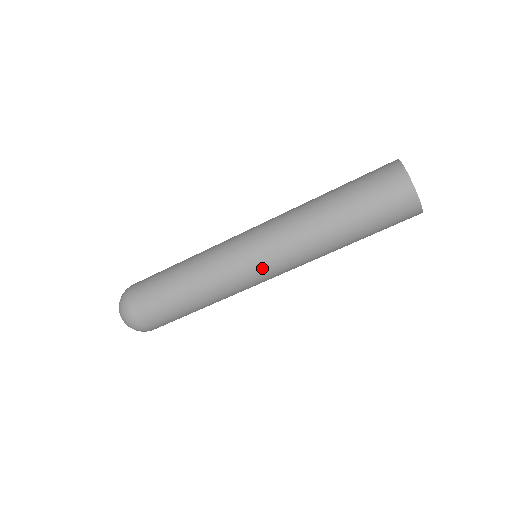
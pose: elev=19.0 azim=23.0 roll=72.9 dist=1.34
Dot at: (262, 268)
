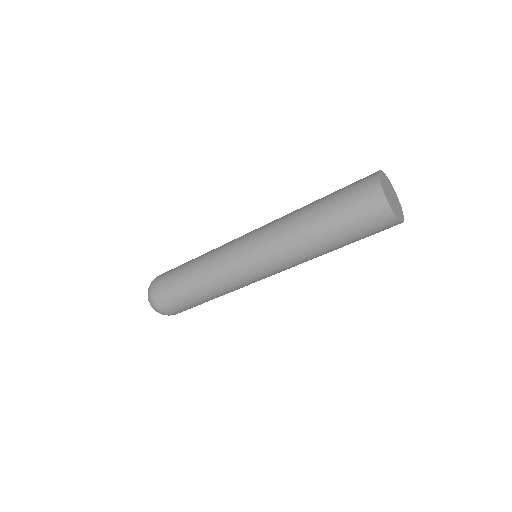
Dot at: (249, 255)
